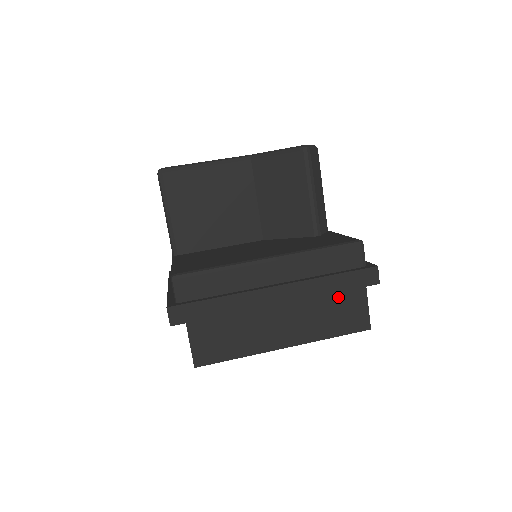
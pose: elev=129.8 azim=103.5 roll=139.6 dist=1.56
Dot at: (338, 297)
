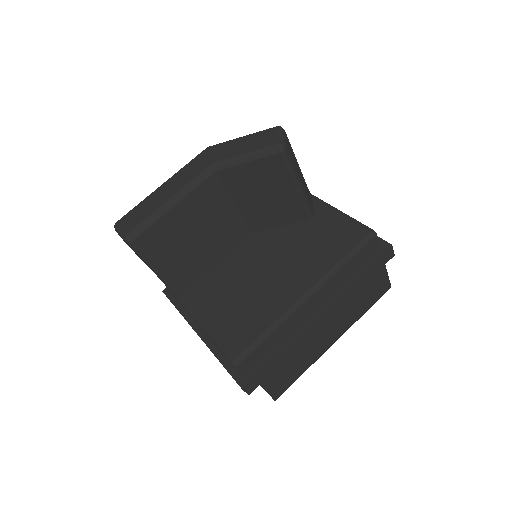
Dot at: (366, 286)
